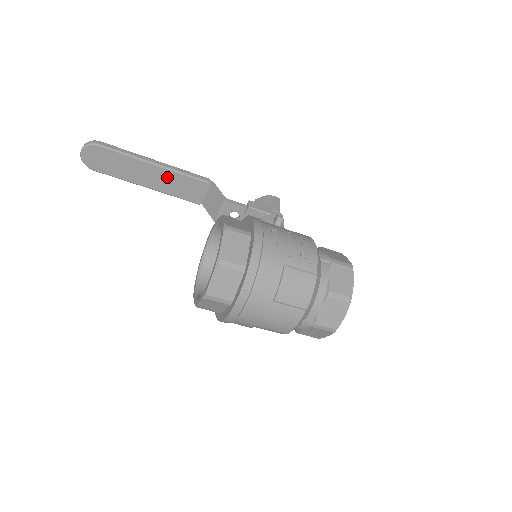
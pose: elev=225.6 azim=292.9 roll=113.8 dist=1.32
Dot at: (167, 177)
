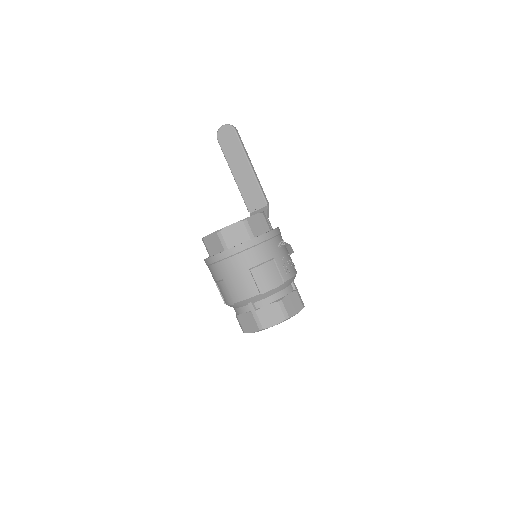
Dot at: (249, 180)
